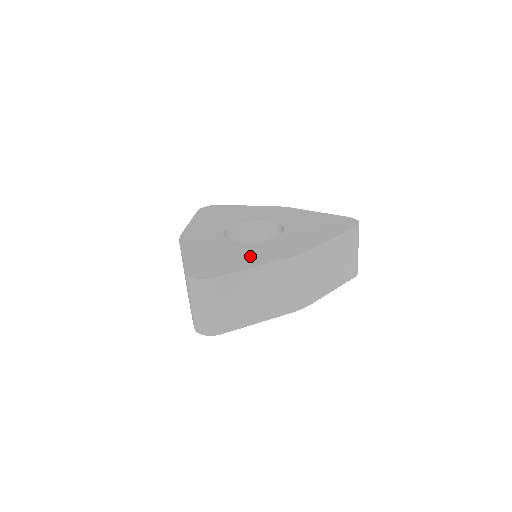
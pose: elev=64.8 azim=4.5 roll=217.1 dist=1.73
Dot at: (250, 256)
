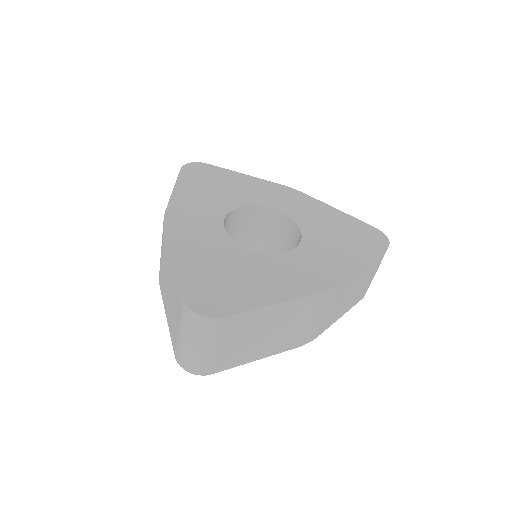
Dot at: (268, 280)
